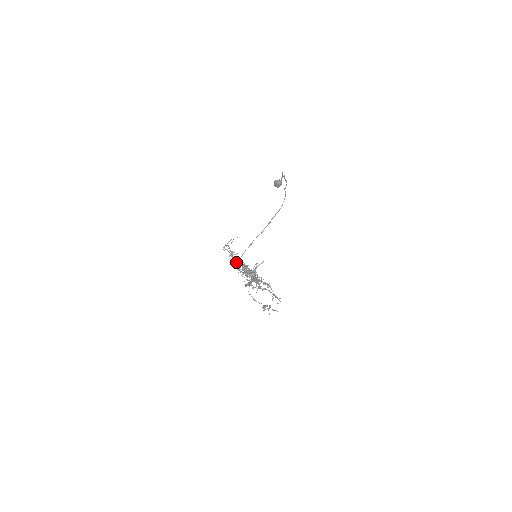
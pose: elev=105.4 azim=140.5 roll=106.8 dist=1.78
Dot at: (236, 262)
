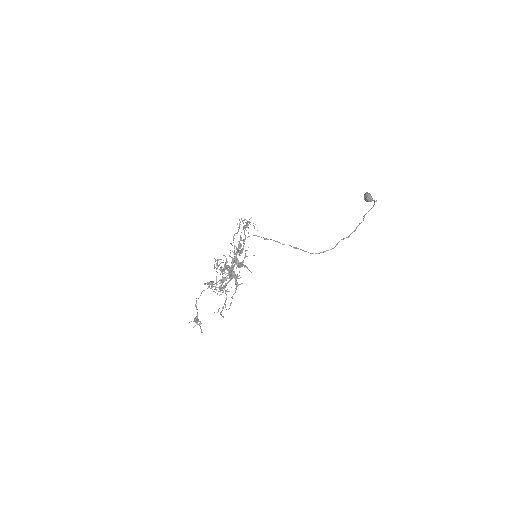
Dot at: (221, 259)
